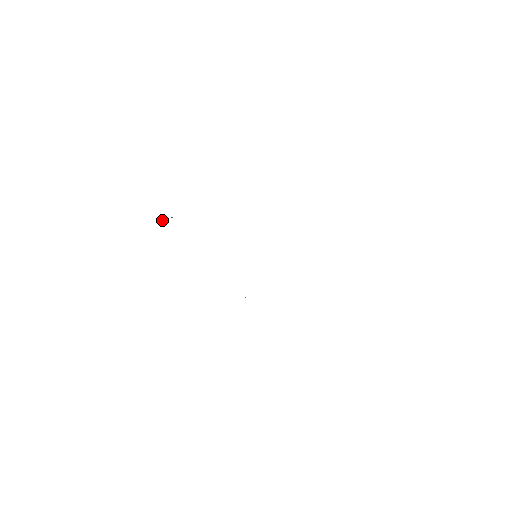
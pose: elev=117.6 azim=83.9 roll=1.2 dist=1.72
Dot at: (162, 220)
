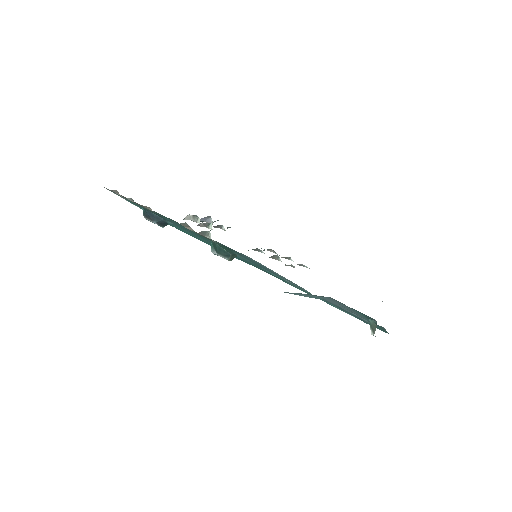
Dot at: (189, 215)
